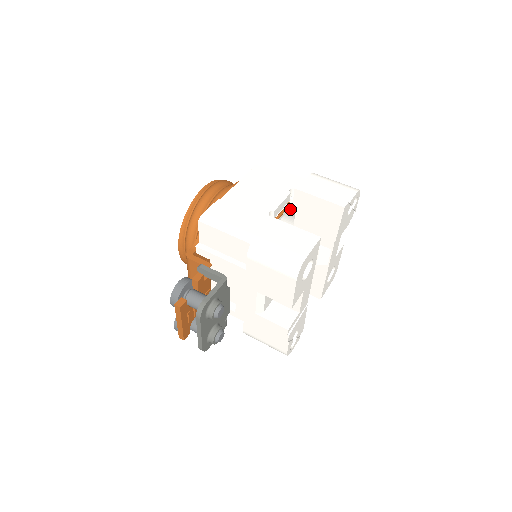
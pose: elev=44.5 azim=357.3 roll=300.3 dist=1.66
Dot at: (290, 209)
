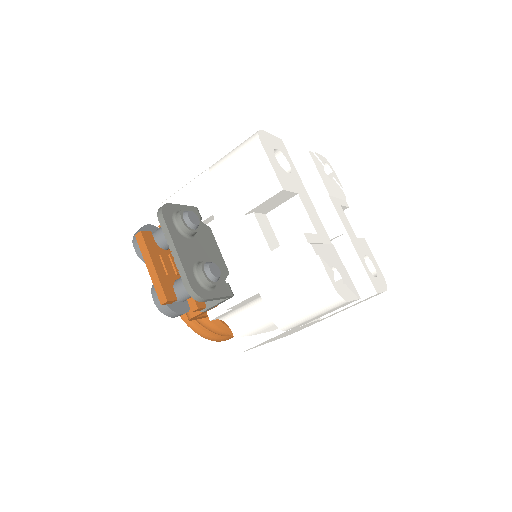
Dot at: occluded
